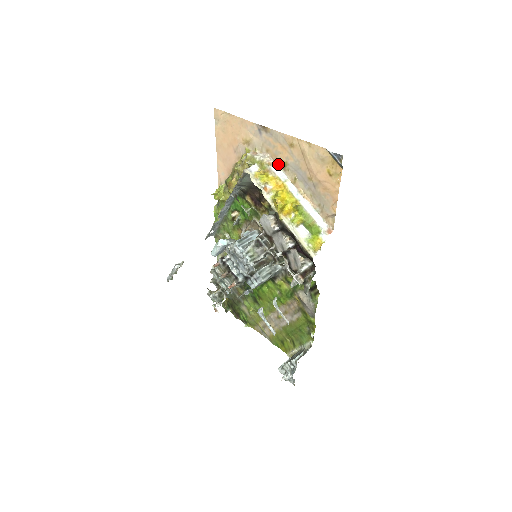
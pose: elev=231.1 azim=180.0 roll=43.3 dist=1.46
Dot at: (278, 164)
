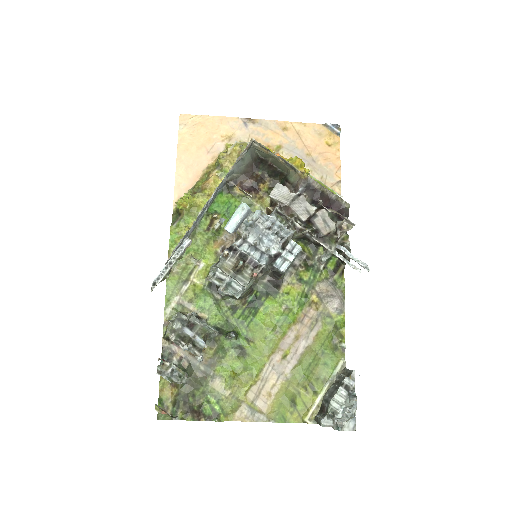
Dot at: occluded
